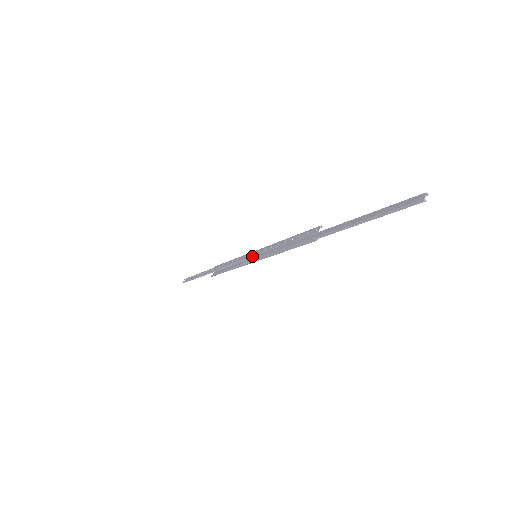
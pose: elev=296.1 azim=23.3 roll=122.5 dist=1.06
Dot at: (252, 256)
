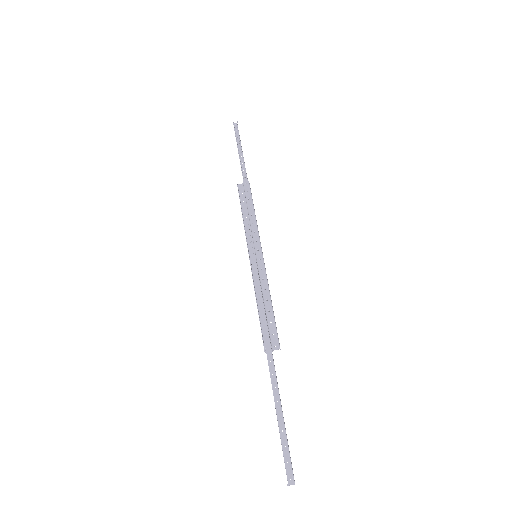
Dot at: (255, 251)
